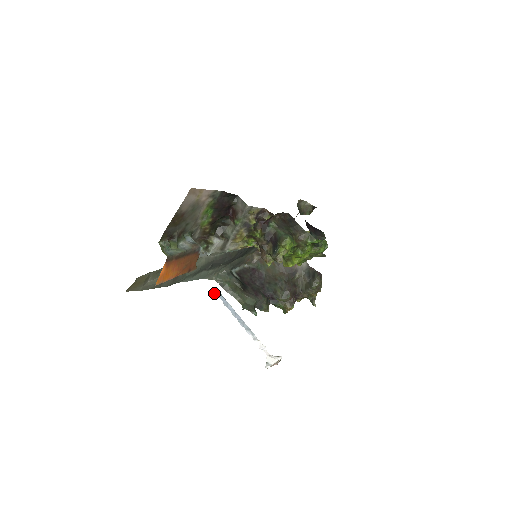
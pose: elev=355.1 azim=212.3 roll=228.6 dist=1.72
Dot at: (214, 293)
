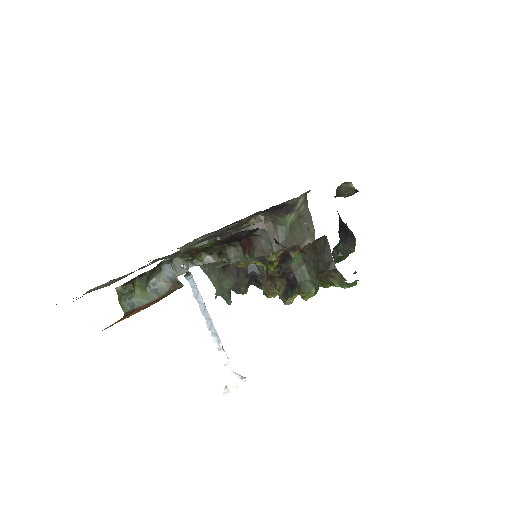
Dot at: (184, 275)
